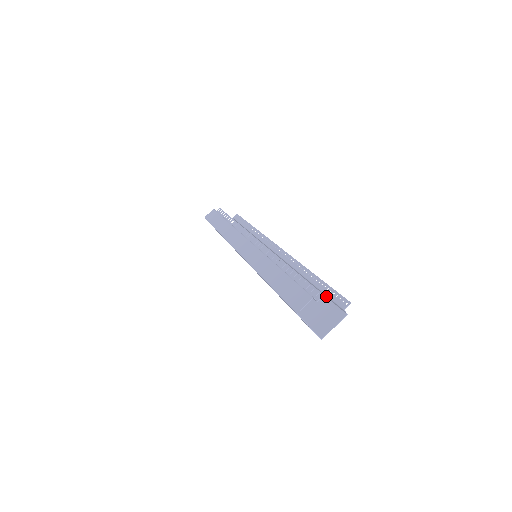
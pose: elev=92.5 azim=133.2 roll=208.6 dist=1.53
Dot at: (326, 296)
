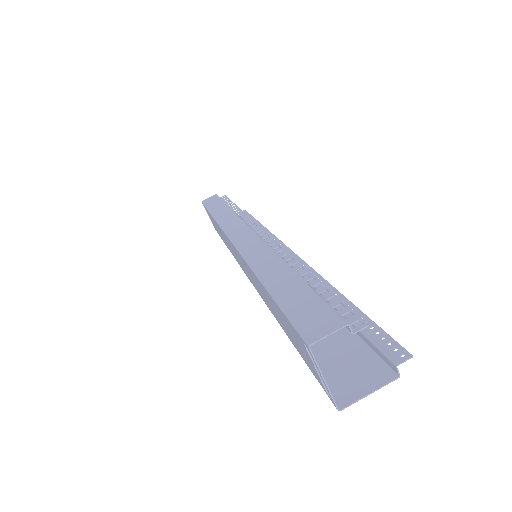
Dot at: (361, 335)
